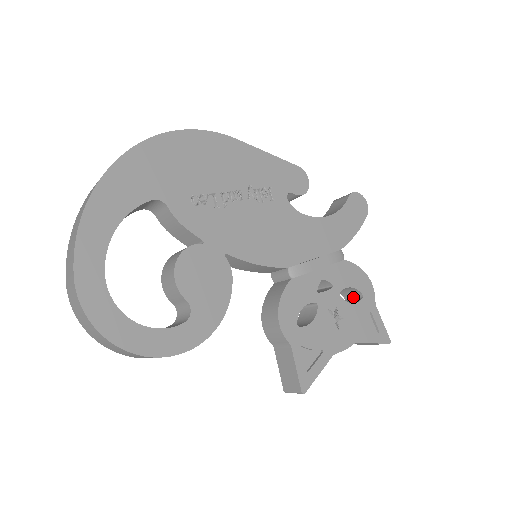
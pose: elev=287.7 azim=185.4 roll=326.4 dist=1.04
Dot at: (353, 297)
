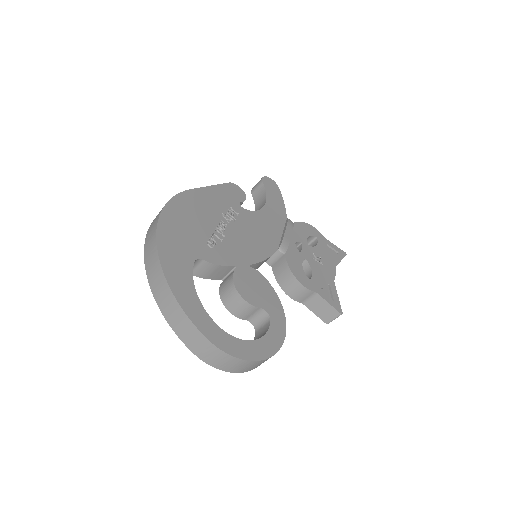
Dot at: (310, 243)
